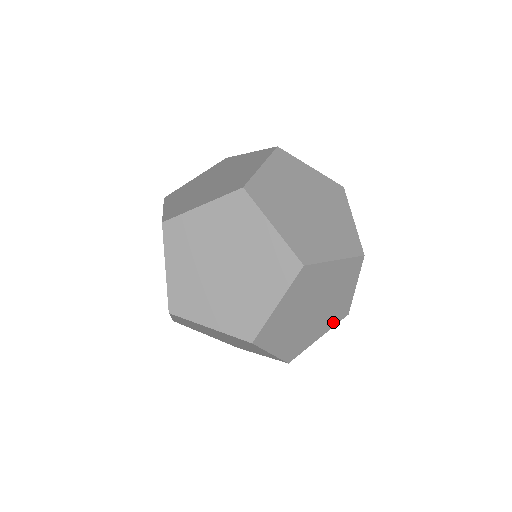
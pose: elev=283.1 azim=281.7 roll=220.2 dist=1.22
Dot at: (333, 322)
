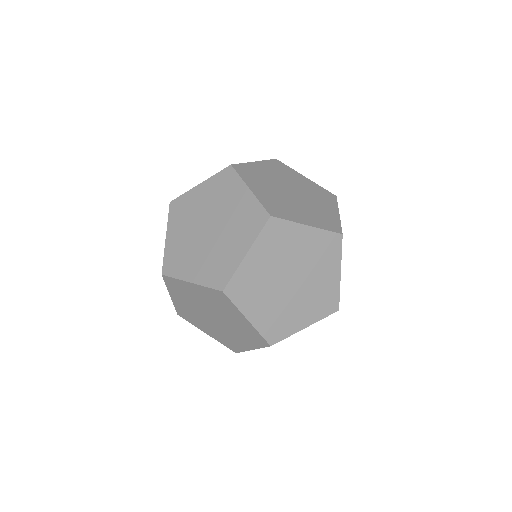
Dot at: occluded
